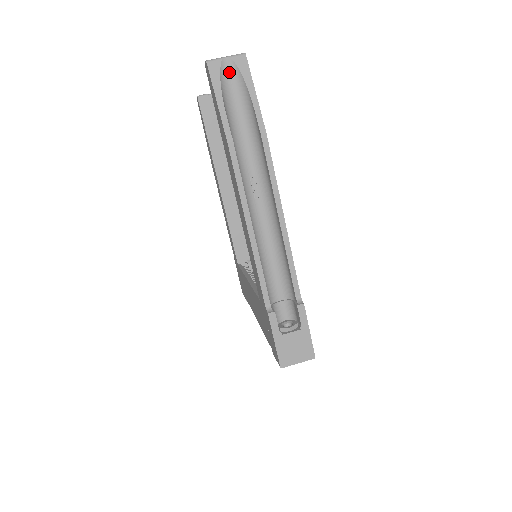
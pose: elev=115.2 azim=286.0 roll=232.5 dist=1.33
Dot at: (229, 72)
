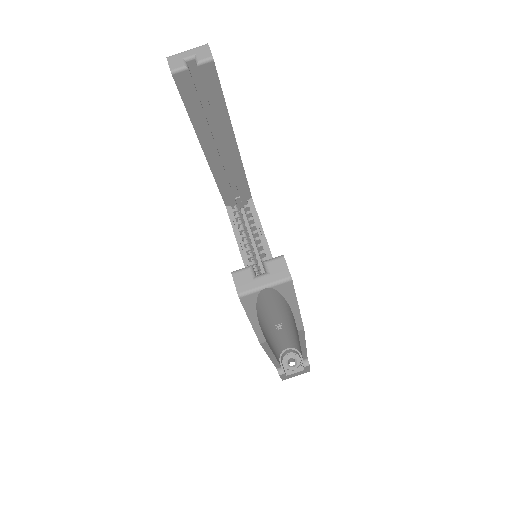
Dot at: (267, 294)
